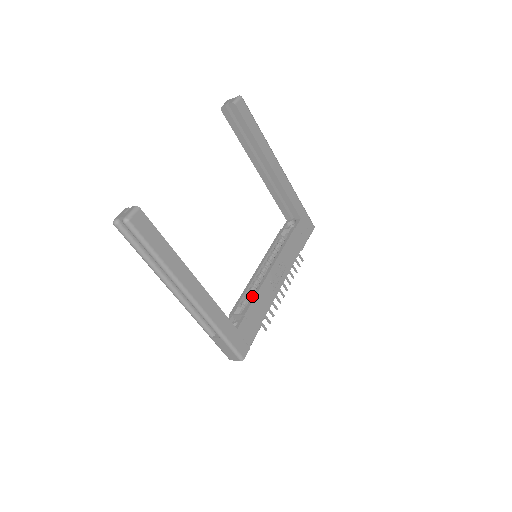
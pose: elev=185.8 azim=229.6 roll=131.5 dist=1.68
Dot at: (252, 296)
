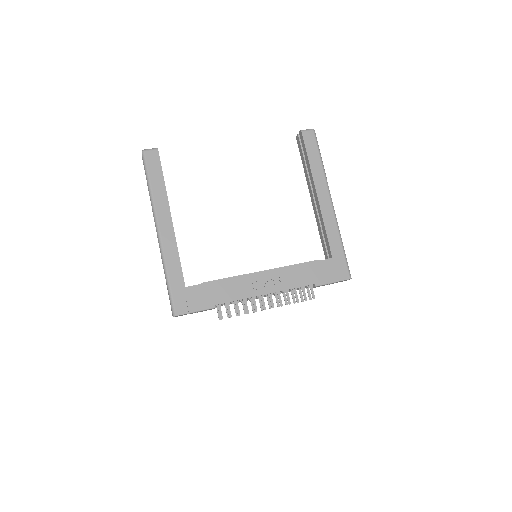
Dot at: (224, 278)
